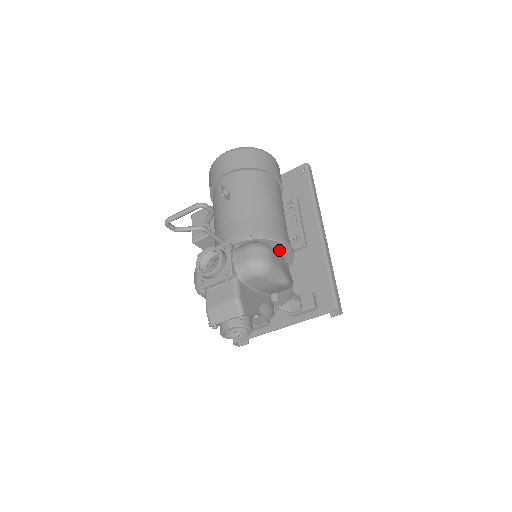
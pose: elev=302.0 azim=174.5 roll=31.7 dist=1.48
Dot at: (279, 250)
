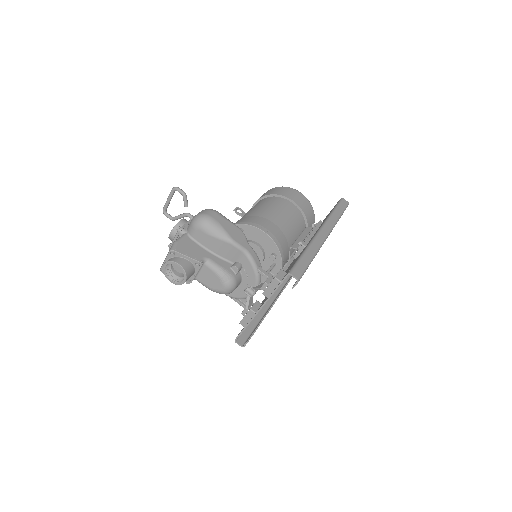
Dot at: (259, 238)
